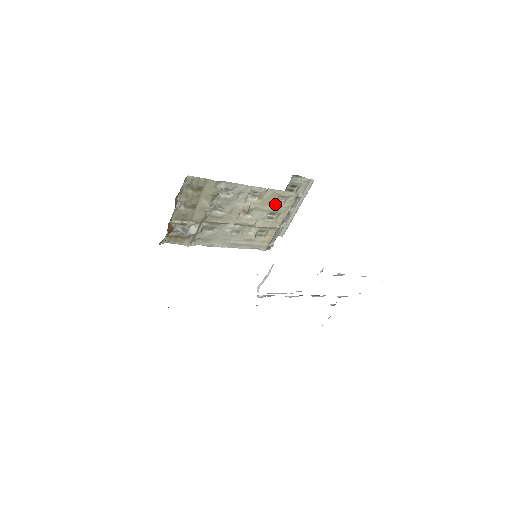
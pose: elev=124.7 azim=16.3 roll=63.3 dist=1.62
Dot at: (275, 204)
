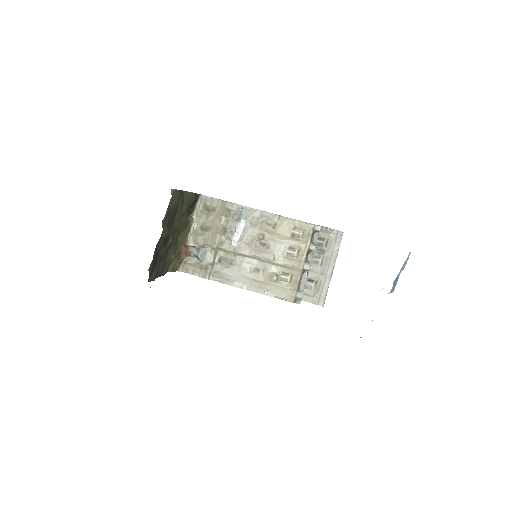
Dot at: (293, 238)
